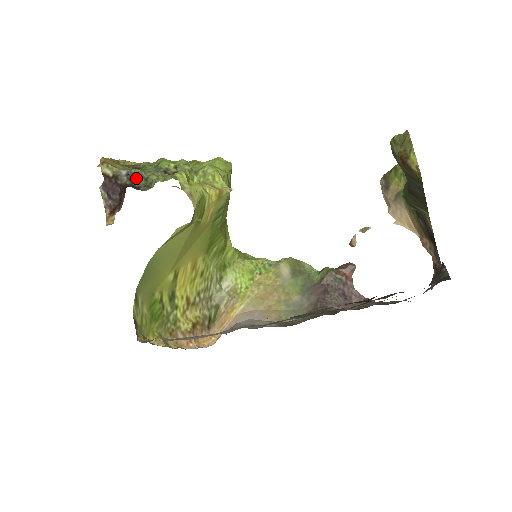
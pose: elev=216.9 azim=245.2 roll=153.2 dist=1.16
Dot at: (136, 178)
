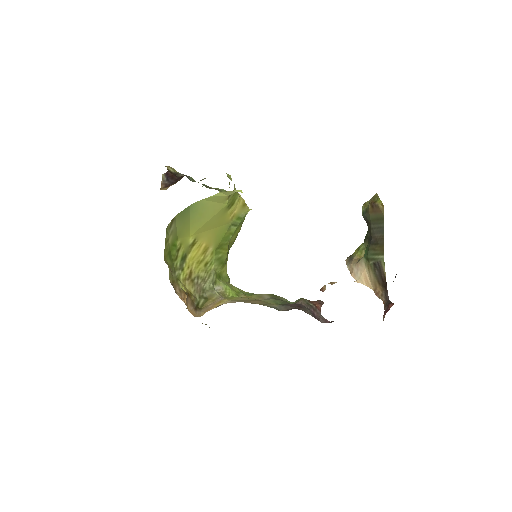
Dot at: (190, 179)
